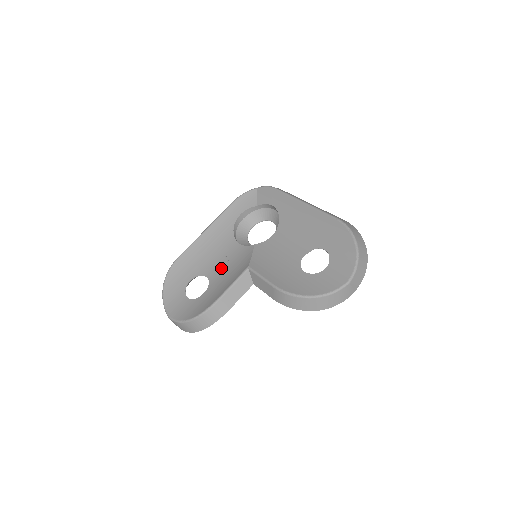
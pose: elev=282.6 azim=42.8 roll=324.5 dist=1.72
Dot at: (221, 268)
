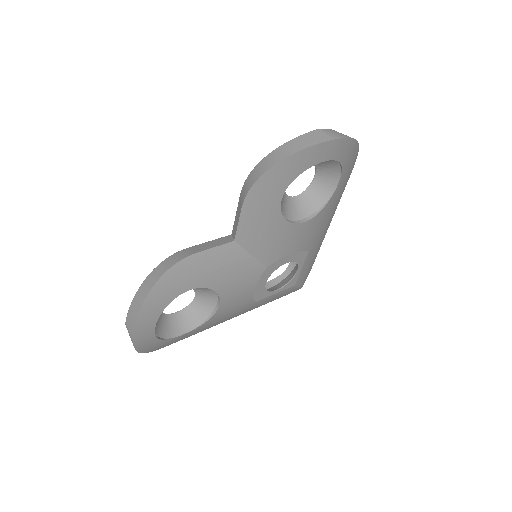
Dot at: occluded
